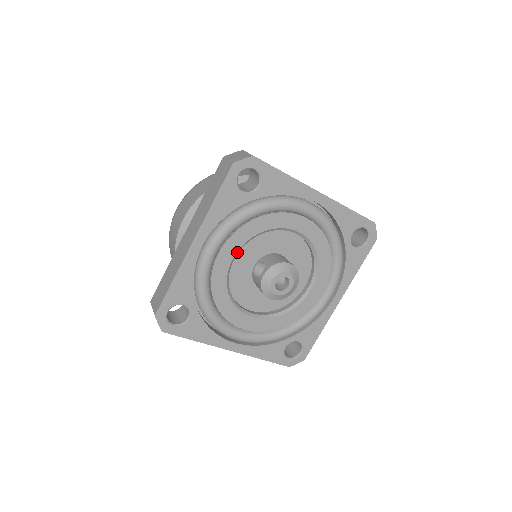
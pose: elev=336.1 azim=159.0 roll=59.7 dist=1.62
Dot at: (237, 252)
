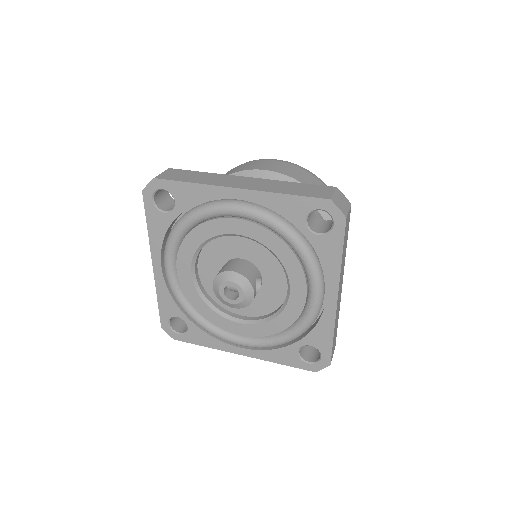
Dot at: (192, 266)
